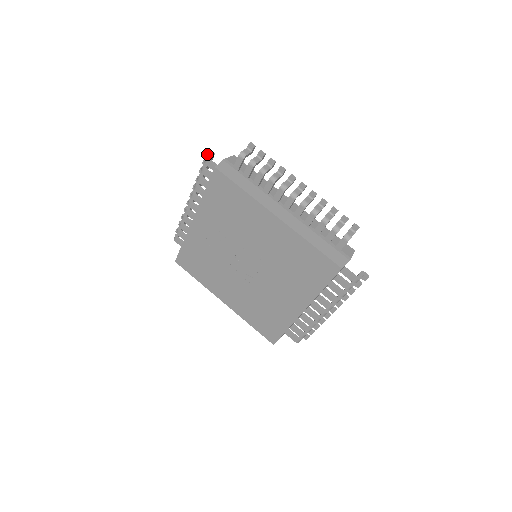
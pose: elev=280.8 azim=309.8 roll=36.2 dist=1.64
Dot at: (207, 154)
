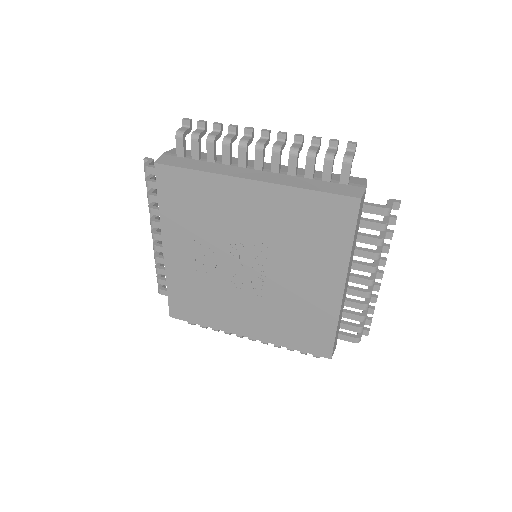
Dot at: occluded
